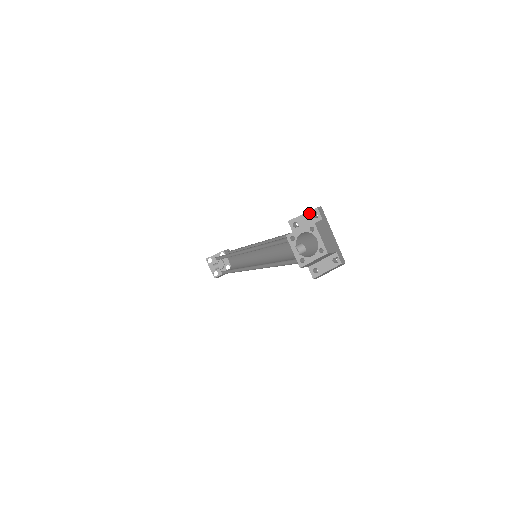
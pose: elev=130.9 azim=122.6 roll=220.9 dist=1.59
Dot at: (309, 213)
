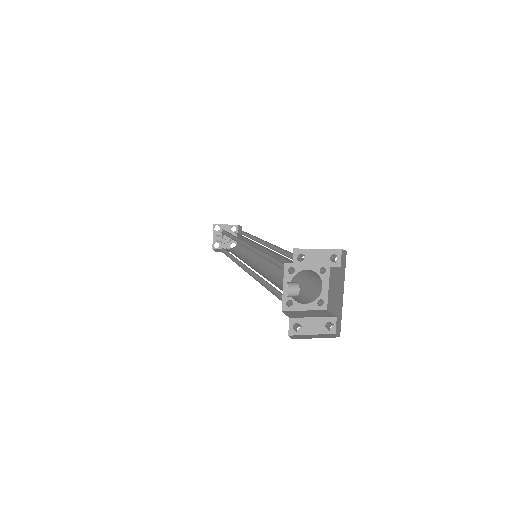
Dot at: (327, 251)
